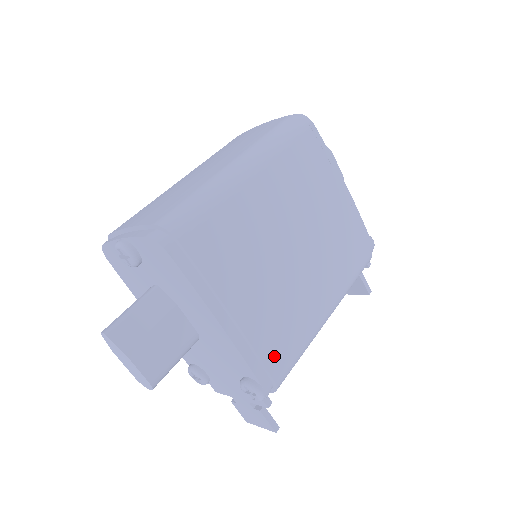
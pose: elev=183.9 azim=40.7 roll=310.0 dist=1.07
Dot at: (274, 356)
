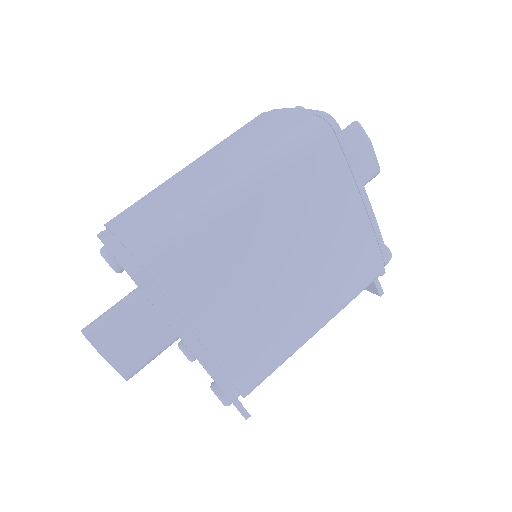
Dot at: (244, 373)
